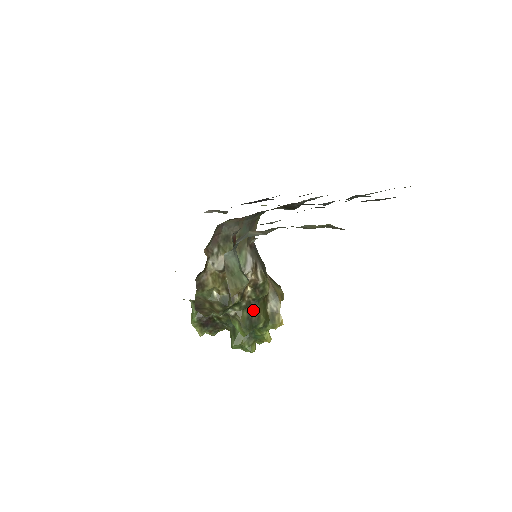
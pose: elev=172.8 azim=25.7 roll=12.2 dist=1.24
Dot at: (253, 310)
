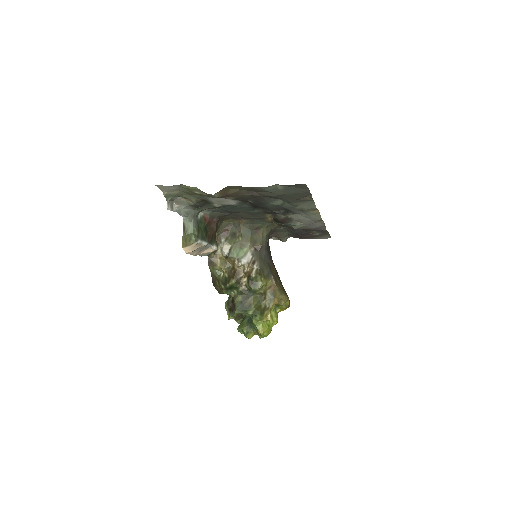
Dot at: (247, 298)
